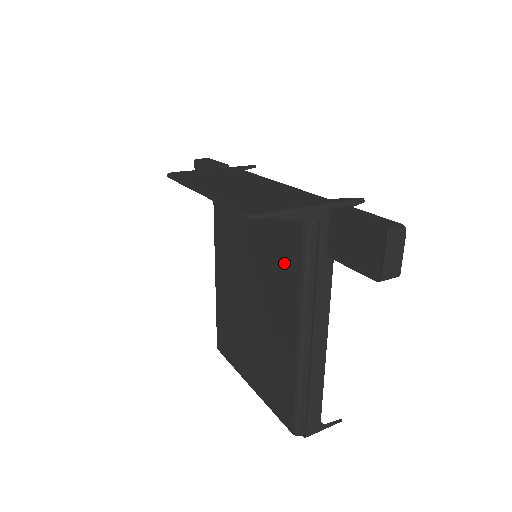
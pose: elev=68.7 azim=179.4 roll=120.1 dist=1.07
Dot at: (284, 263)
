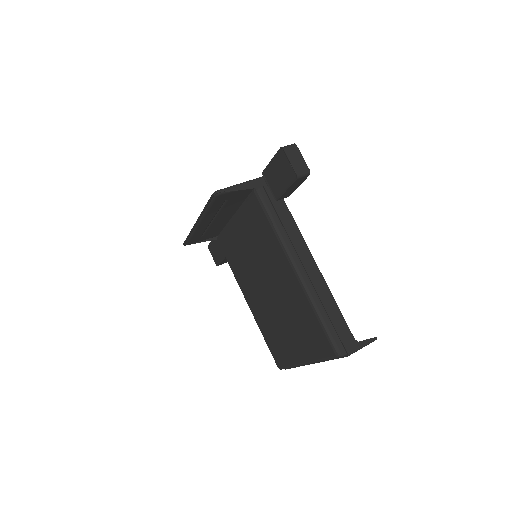
Dot at: (263, 232)
